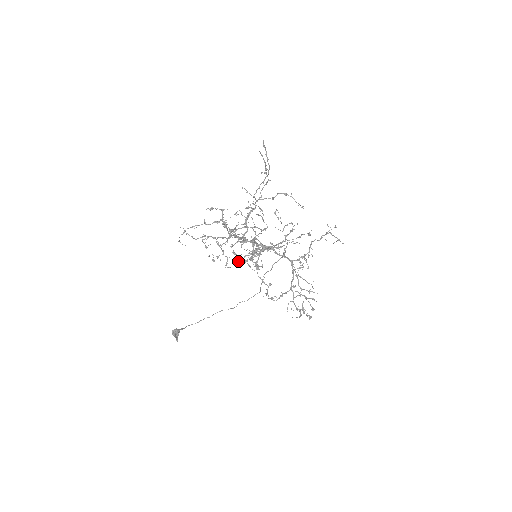
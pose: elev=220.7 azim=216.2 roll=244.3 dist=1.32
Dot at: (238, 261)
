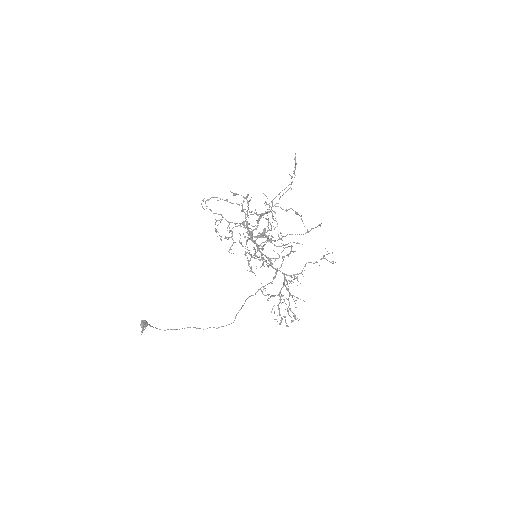
Dot at: (248, 237)
